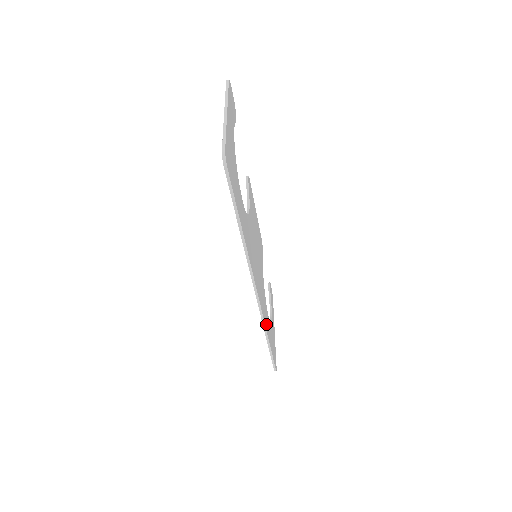
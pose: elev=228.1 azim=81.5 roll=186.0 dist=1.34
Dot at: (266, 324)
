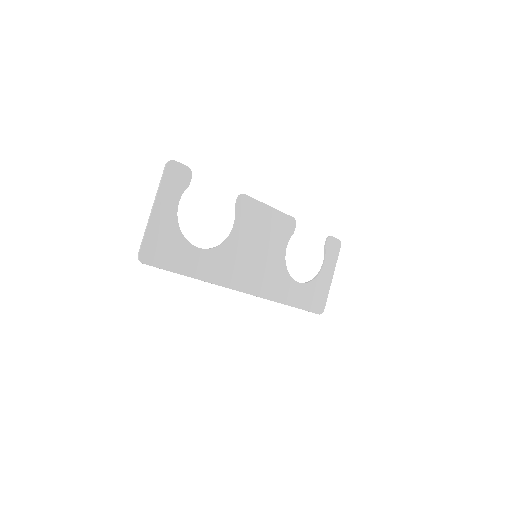
Dot at: (281, 297)
